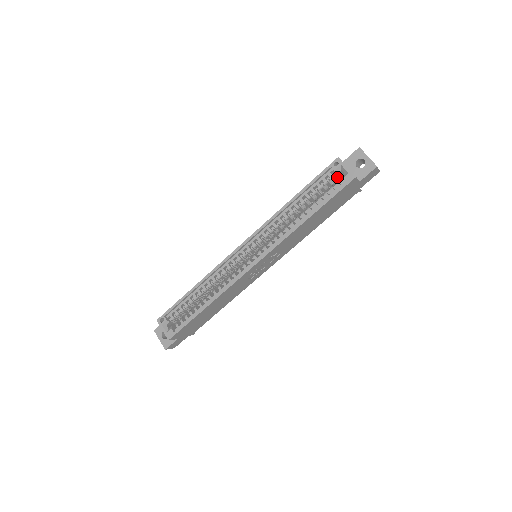
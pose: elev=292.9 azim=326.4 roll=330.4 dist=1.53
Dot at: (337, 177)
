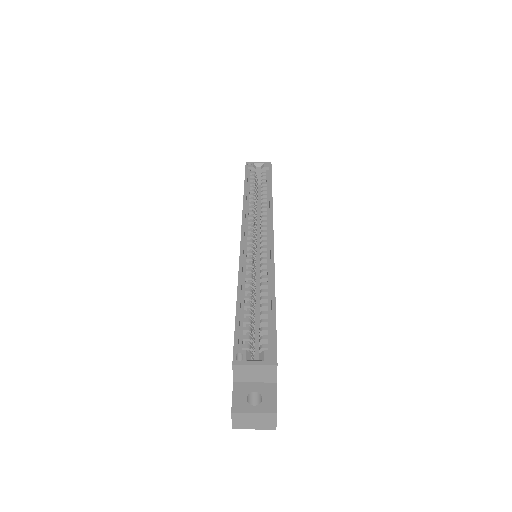
Dot at: occluded
